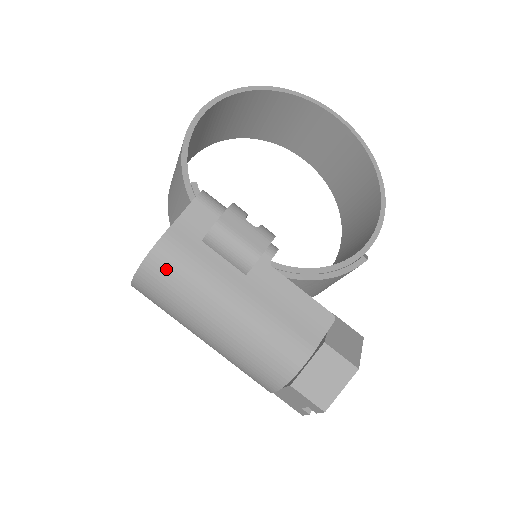
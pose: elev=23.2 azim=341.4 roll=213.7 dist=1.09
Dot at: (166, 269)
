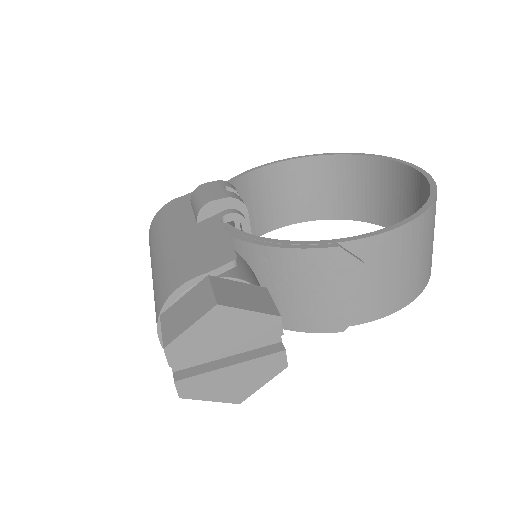
Dot at: (158, 220)
